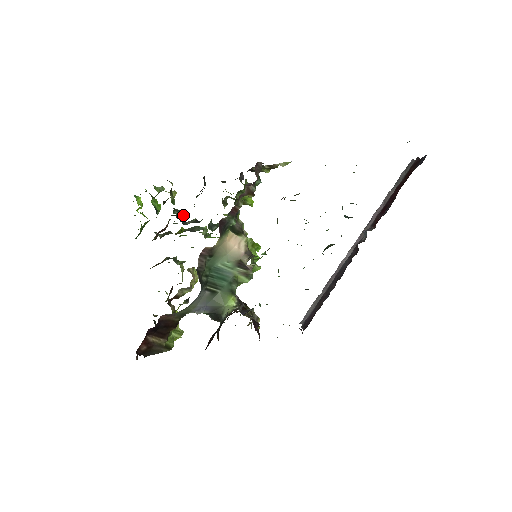
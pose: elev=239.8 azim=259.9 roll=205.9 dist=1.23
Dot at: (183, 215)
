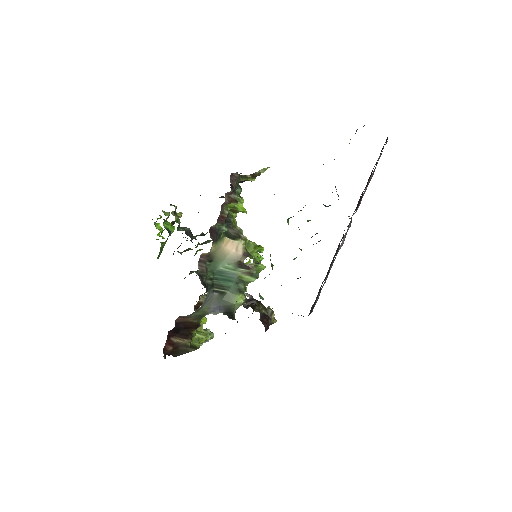
Dot at: (189, 231)
